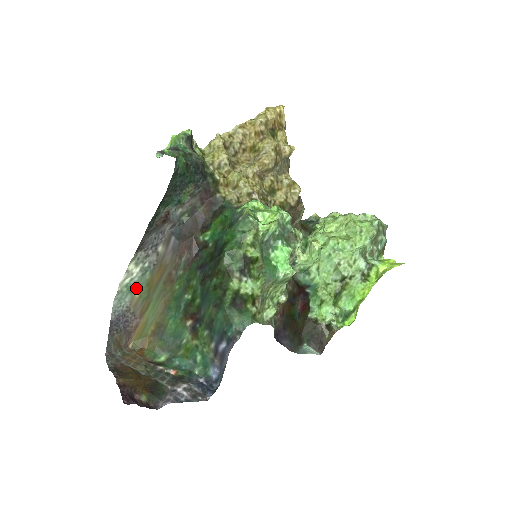
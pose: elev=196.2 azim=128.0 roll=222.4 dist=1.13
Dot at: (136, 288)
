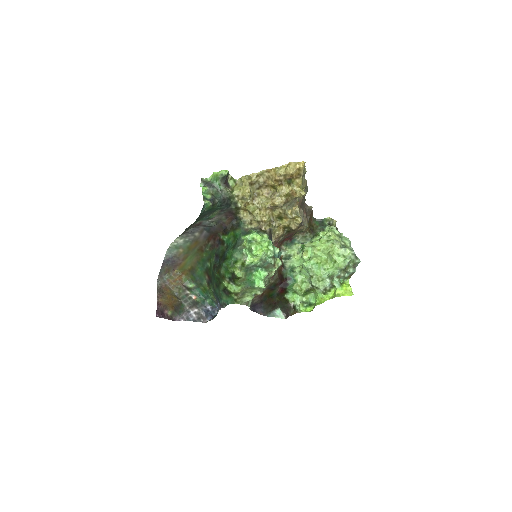
Dot at: (181, 248)
